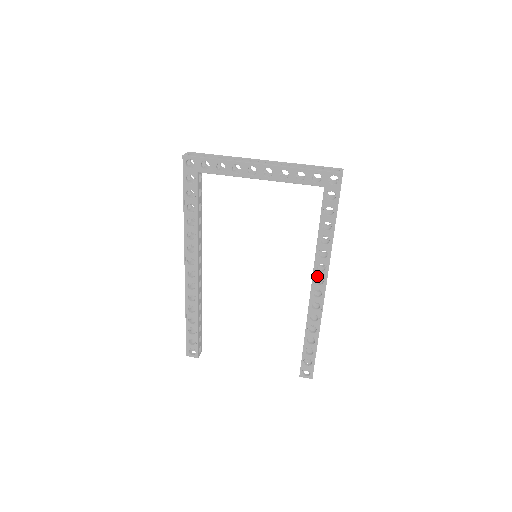
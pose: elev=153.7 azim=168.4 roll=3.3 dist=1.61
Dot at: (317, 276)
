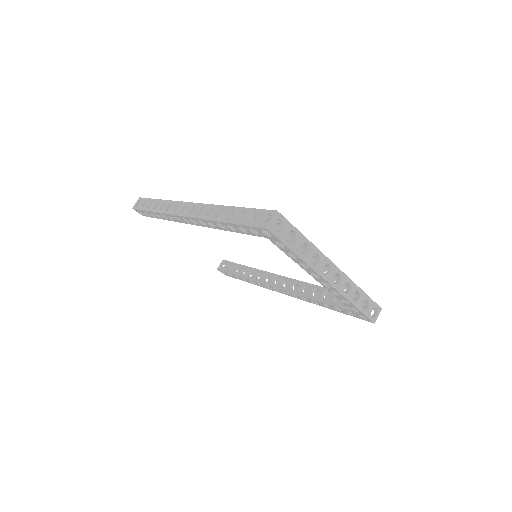
Dot at: (287, 292)
